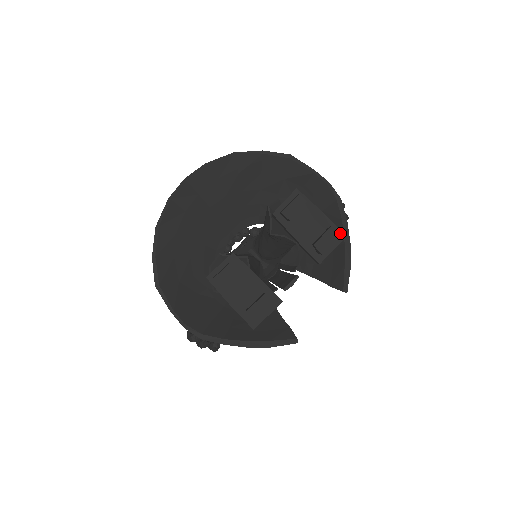
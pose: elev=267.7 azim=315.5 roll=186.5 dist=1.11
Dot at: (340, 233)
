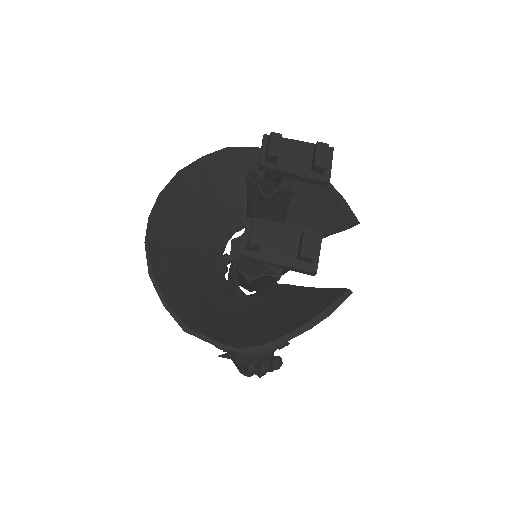
Dot at: occluded
